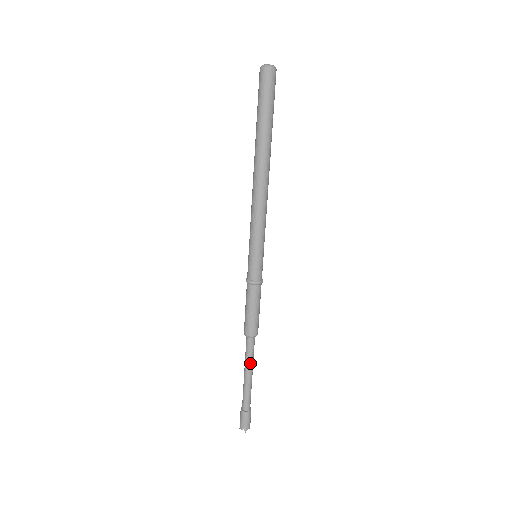
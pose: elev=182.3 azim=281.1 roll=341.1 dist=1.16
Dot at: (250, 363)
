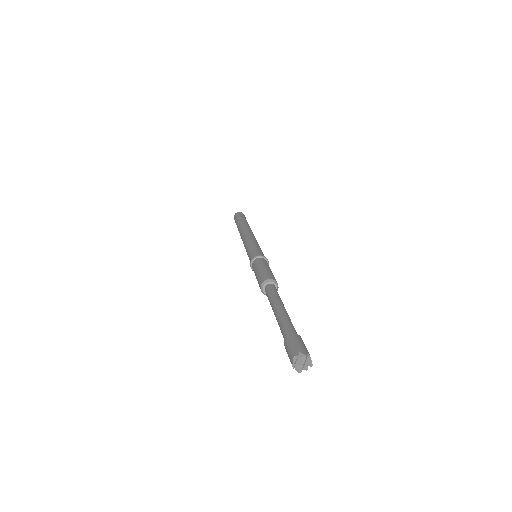
Dot at: (278, 299)
